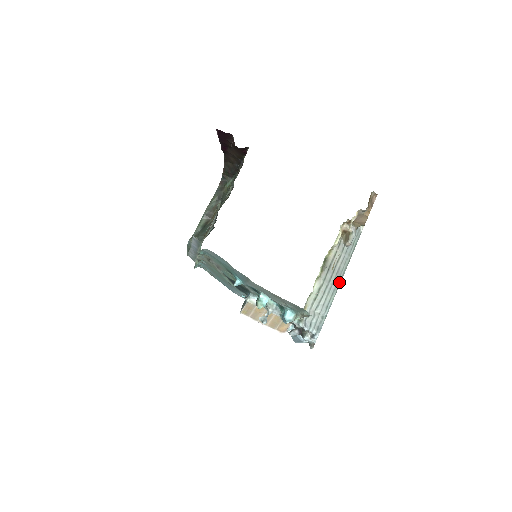
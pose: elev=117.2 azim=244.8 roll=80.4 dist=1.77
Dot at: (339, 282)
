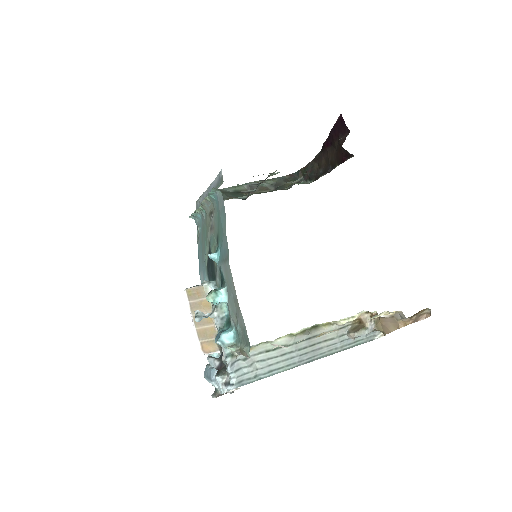
Dot at: (307, 361)
